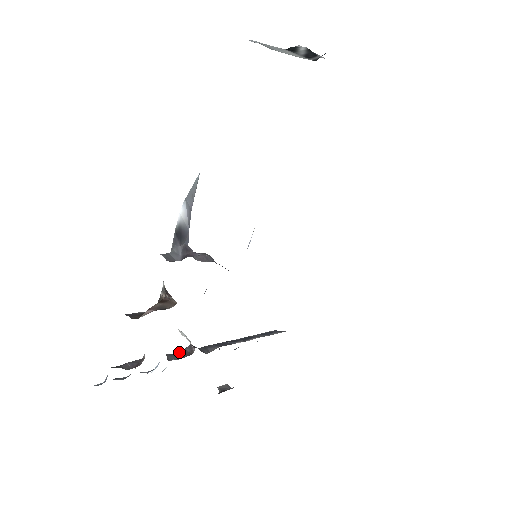
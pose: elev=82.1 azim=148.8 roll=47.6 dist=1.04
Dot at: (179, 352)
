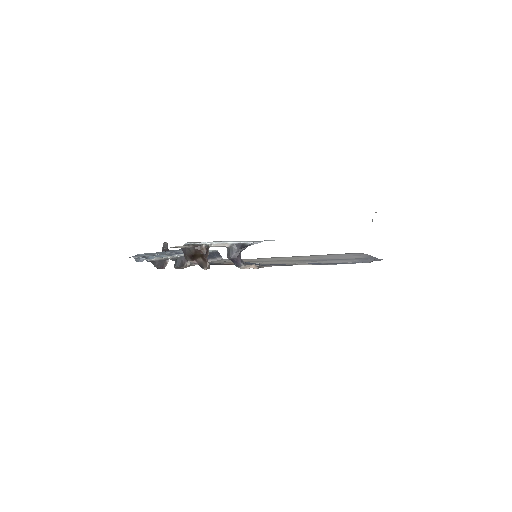
Dot at: (179, 259)
